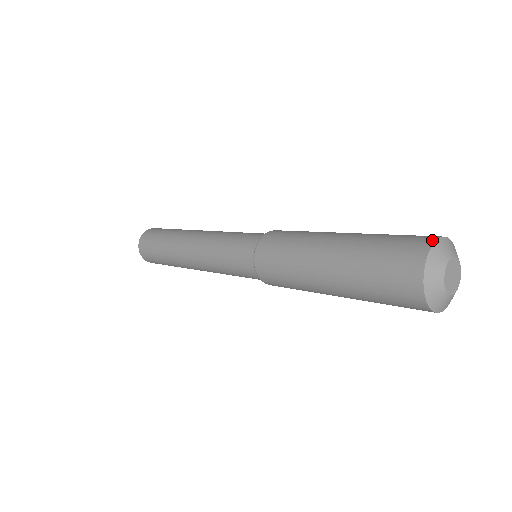
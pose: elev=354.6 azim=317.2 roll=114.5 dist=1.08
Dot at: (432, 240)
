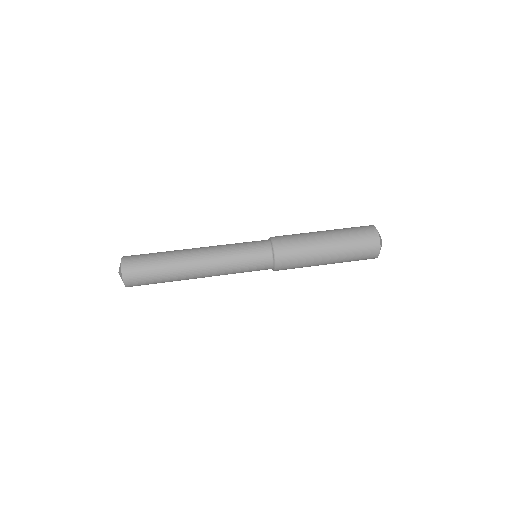
Dot at: (373, 226)
